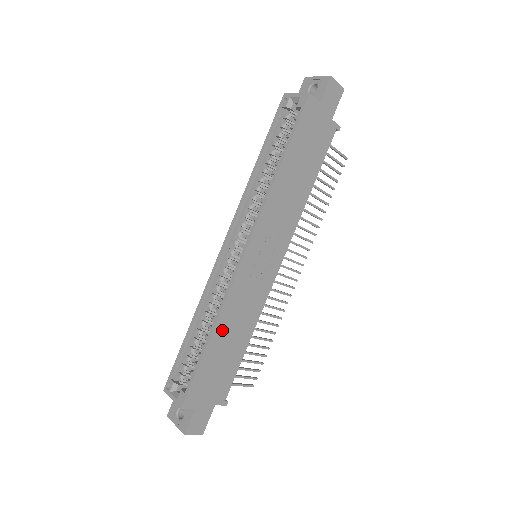
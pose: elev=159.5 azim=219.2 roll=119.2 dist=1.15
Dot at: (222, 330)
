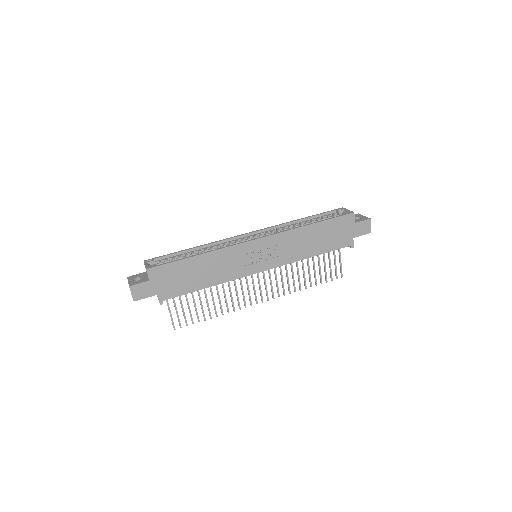
Dot at: (206, 260)
